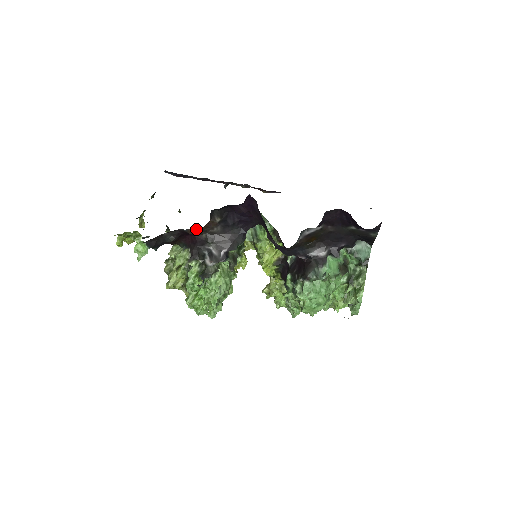
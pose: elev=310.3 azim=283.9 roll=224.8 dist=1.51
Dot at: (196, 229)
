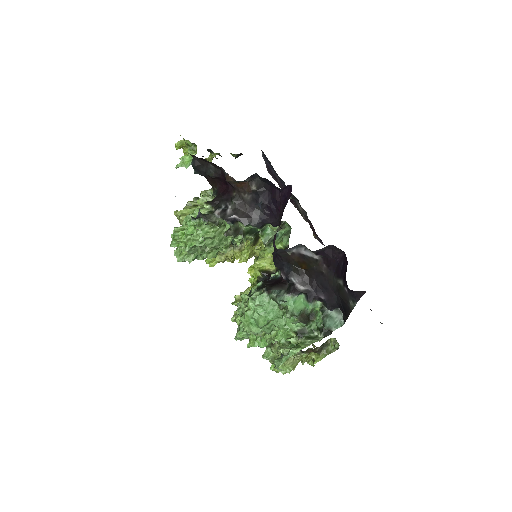
Dot at: (233, 179)
